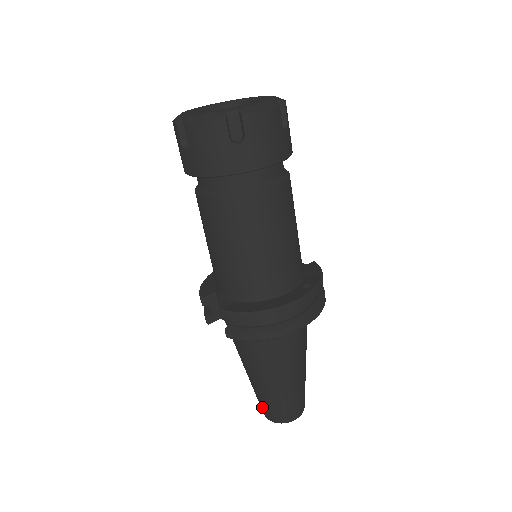
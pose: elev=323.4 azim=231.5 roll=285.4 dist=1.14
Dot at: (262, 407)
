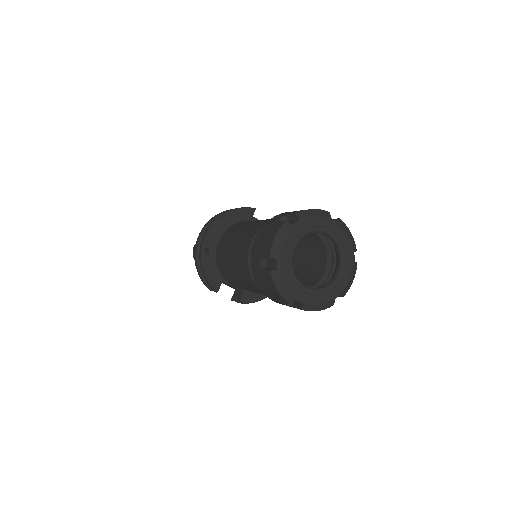
Dot at: occluded
